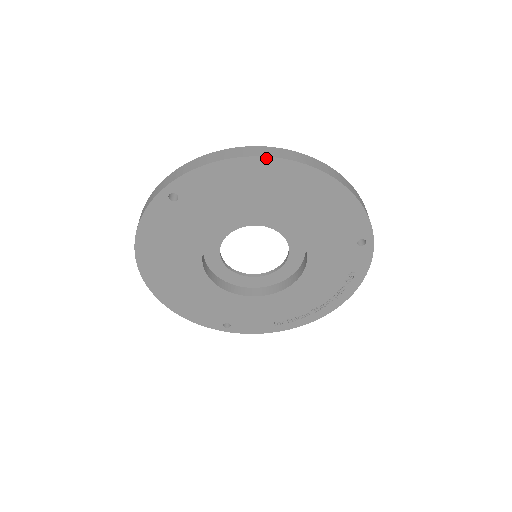
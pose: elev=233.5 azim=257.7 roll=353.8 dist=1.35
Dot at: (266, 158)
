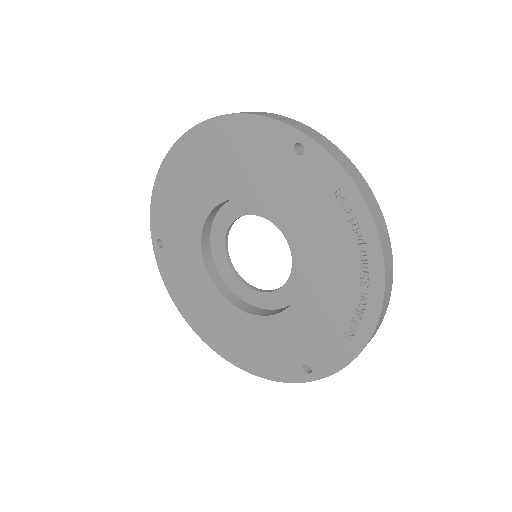
Dot at: (167, 156)
